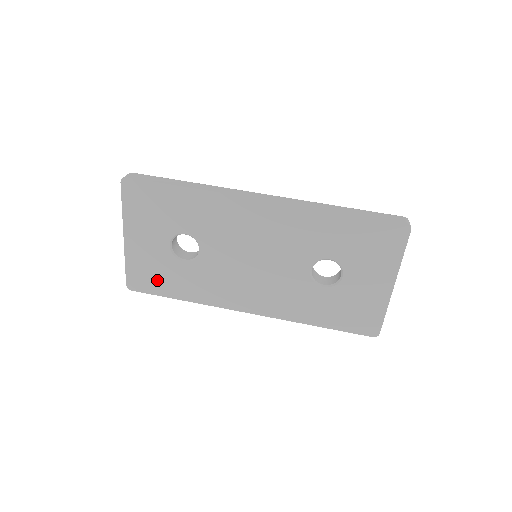
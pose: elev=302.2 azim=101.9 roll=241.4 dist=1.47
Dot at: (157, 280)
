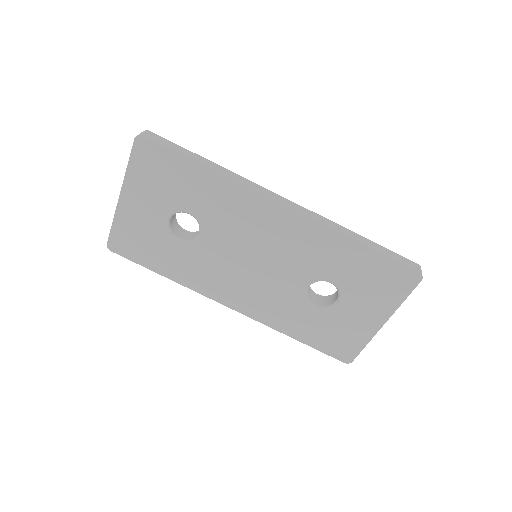
Dot at: (143, 249)
